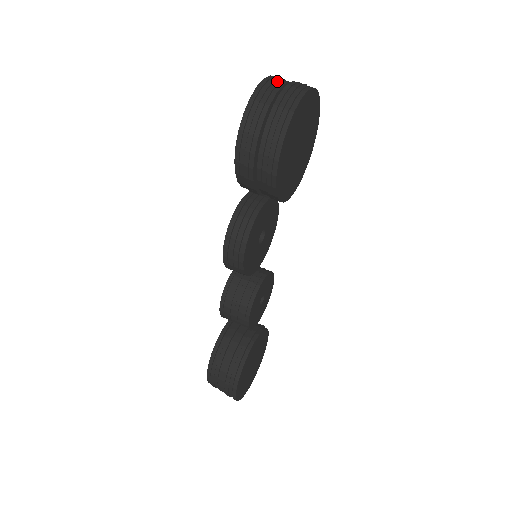
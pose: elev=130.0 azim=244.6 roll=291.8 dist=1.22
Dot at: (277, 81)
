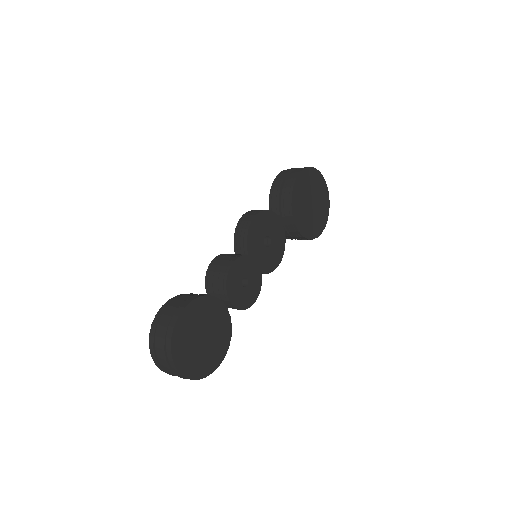
Dot at: occluded
